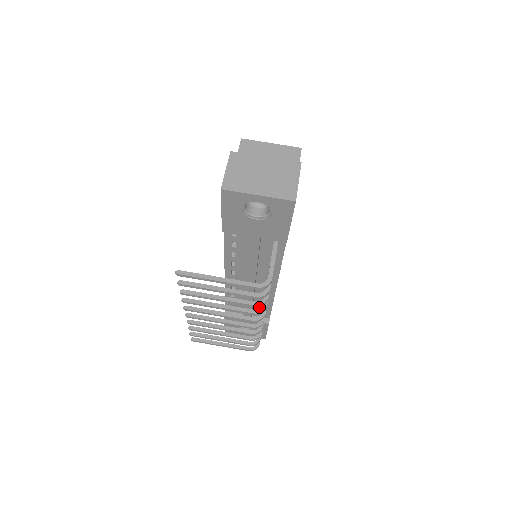
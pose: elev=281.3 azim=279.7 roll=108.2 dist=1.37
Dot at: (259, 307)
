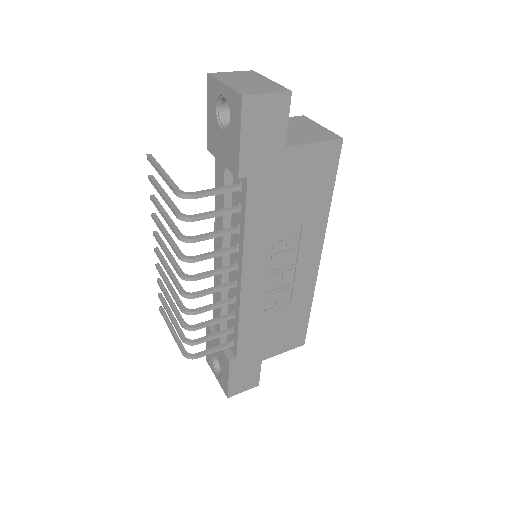
Dot at: (231, 327)
